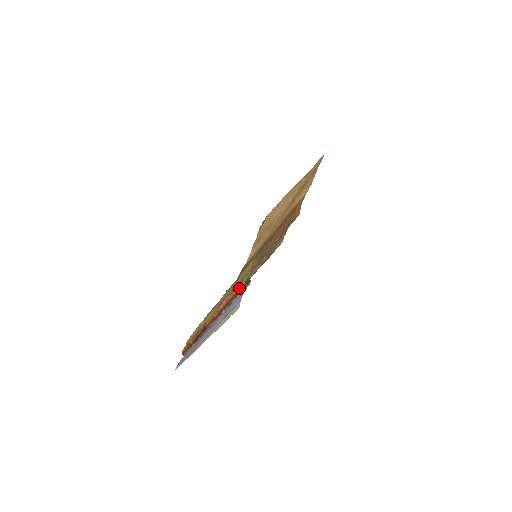
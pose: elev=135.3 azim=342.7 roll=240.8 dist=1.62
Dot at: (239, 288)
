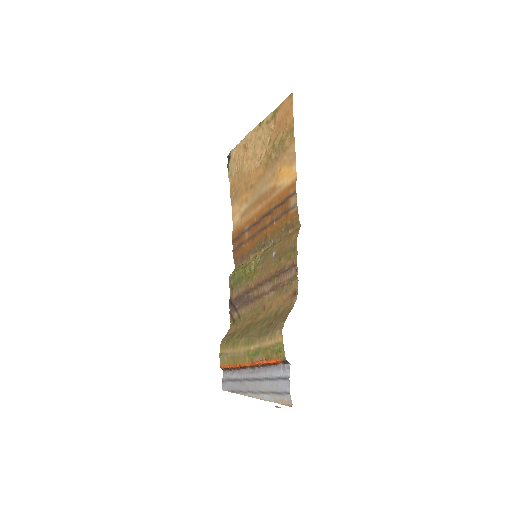
Dot at: (275, 361)
